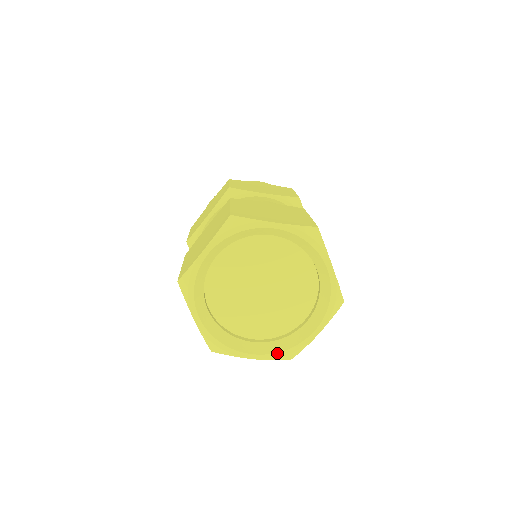
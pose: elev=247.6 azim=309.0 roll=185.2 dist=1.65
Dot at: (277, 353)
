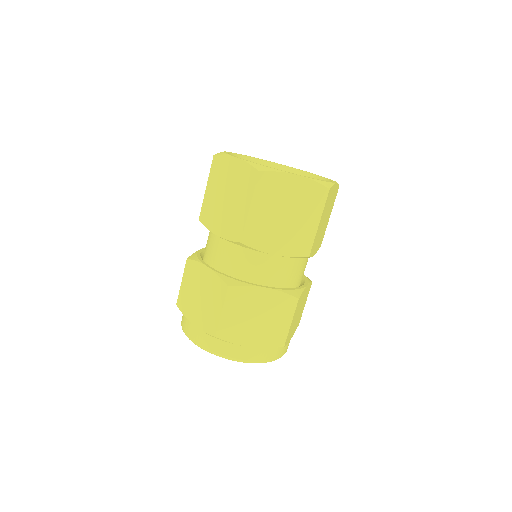
Dot at: (315, 179)
